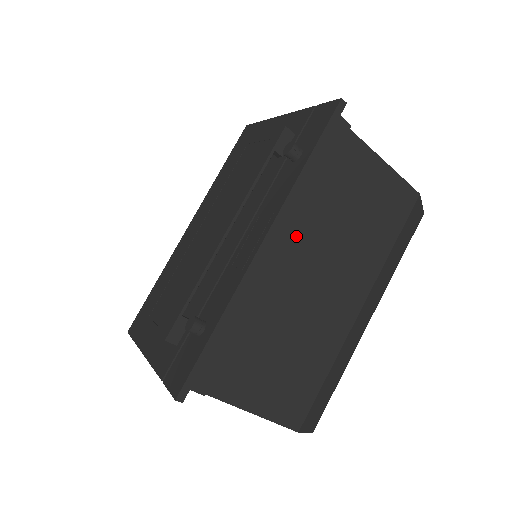
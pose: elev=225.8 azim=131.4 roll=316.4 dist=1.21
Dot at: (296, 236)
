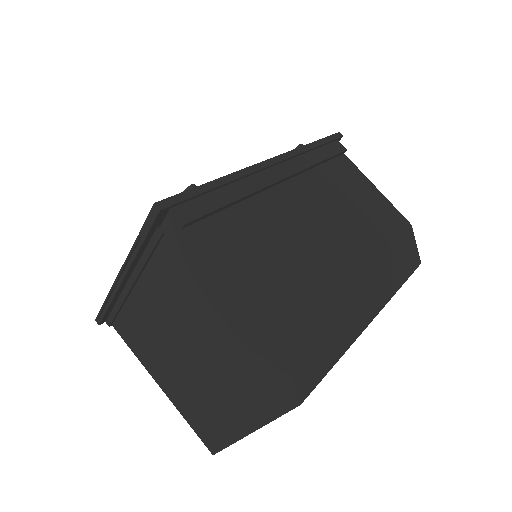
Dot at: (298, 182)
